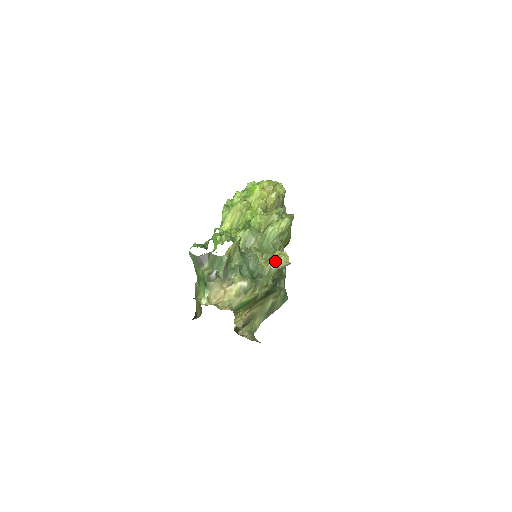
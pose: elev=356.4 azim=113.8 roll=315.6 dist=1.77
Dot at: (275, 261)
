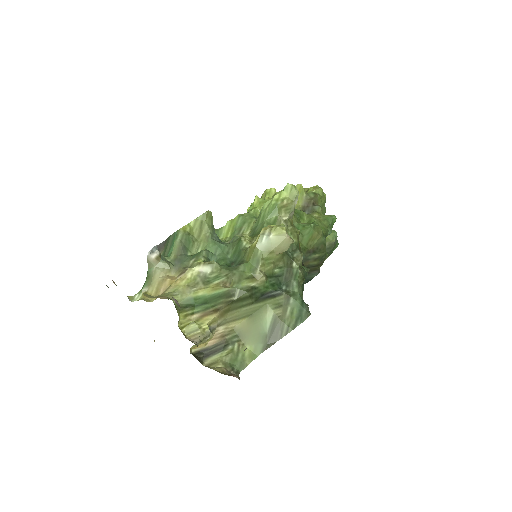
Dot at: (262, 235)
